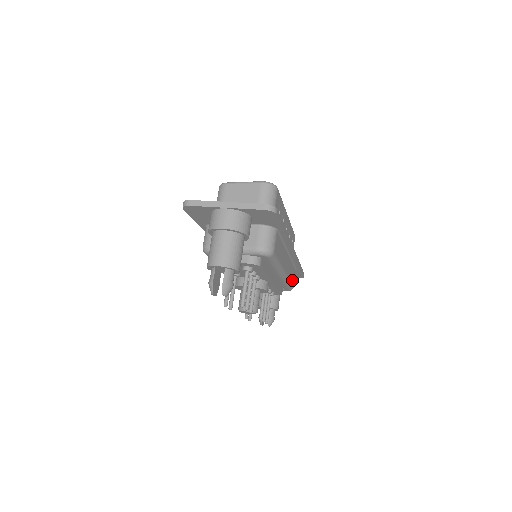
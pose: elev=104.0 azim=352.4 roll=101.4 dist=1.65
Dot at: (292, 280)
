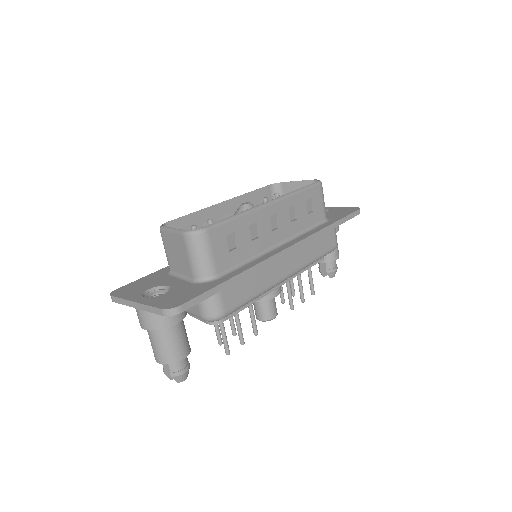
Dot at: (323, 250)
